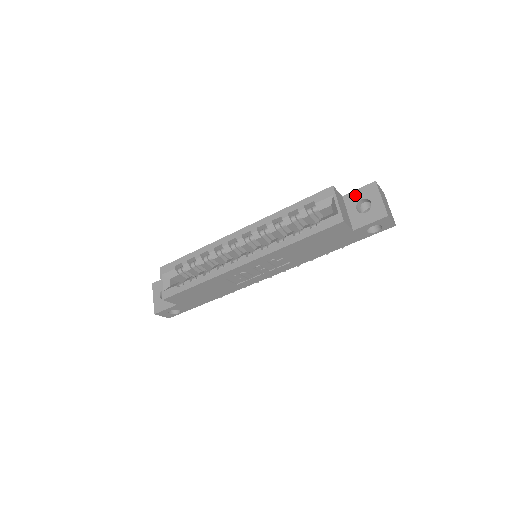
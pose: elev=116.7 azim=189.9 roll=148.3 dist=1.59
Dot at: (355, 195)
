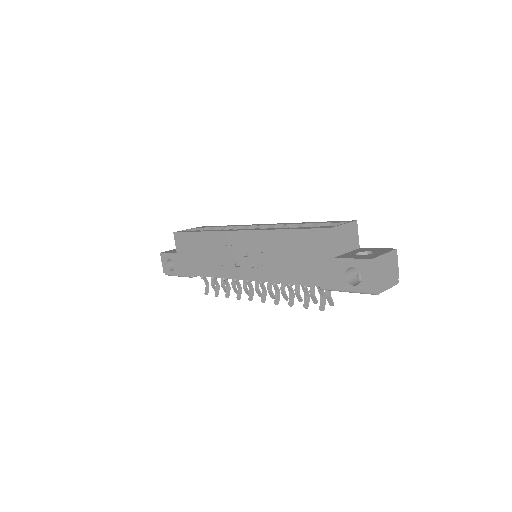
Dot at: (369, 249)
